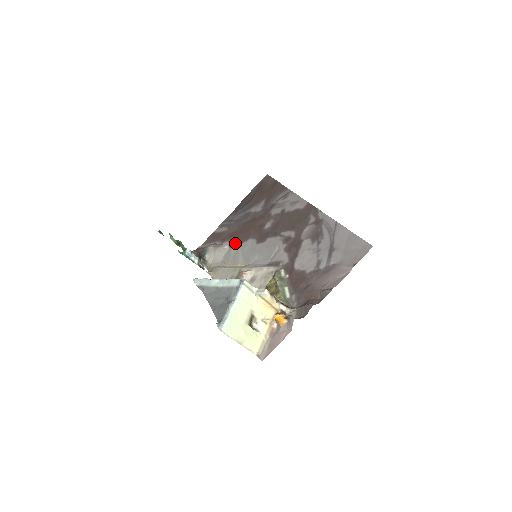
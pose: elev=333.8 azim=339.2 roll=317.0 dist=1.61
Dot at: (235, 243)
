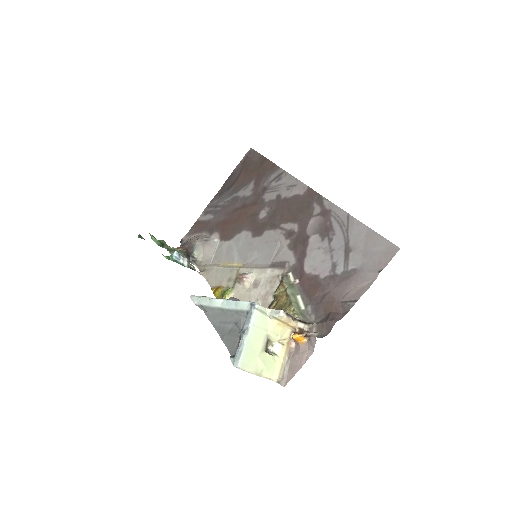
Dot at: (226, 235)
